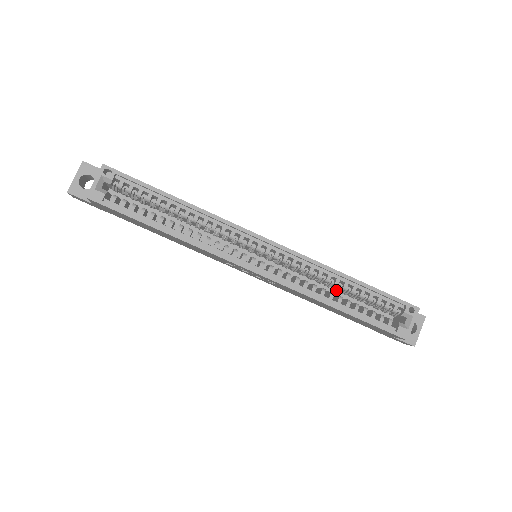
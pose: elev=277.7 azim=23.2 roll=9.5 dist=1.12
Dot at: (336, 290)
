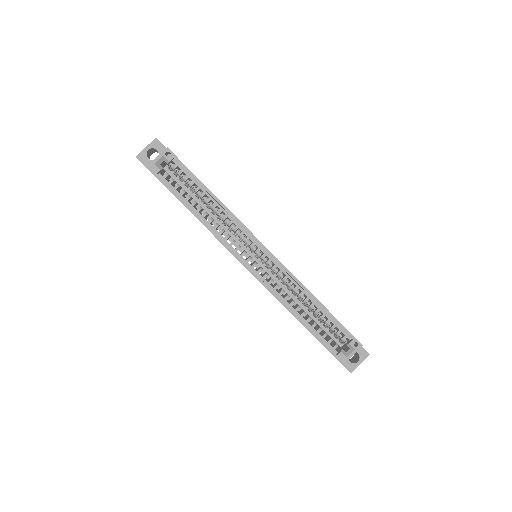
Dot at: occluded
